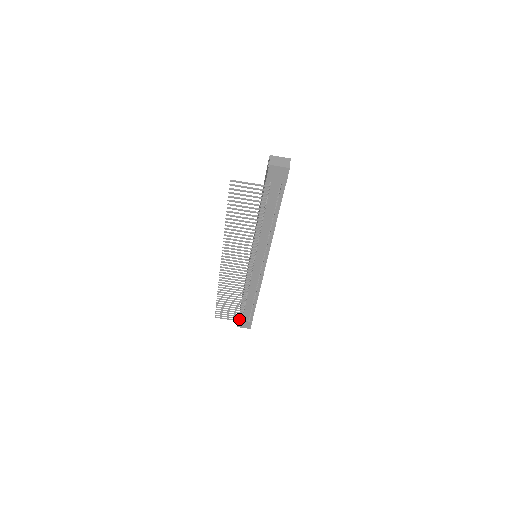
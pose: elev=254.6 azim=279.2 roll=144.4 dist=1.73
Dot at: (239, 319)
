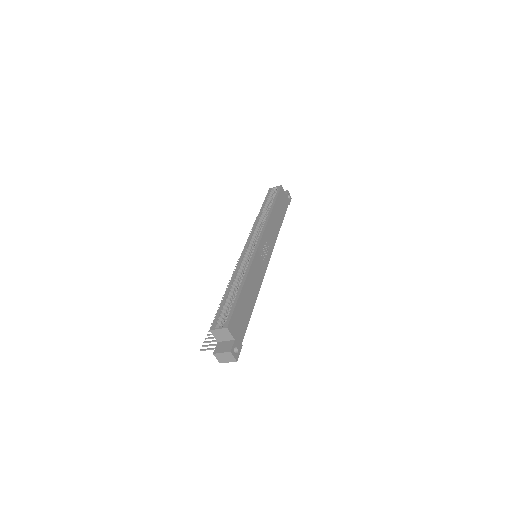
Dot at: occluded
